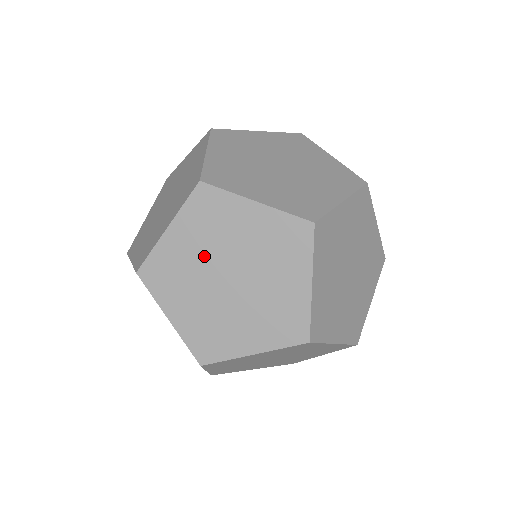
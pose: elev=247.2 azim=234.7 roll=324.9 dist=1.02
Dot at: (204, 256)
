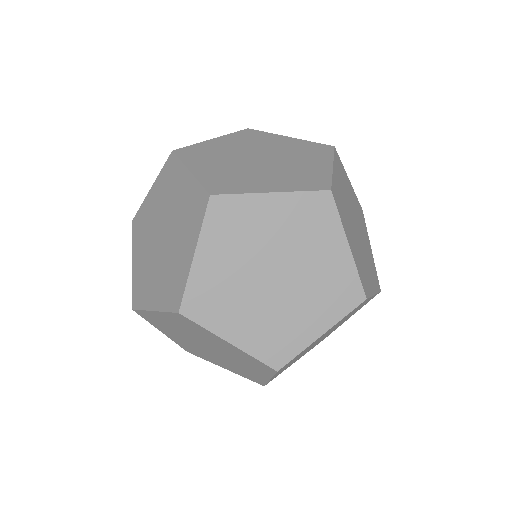
Dot at: (275, 241)
